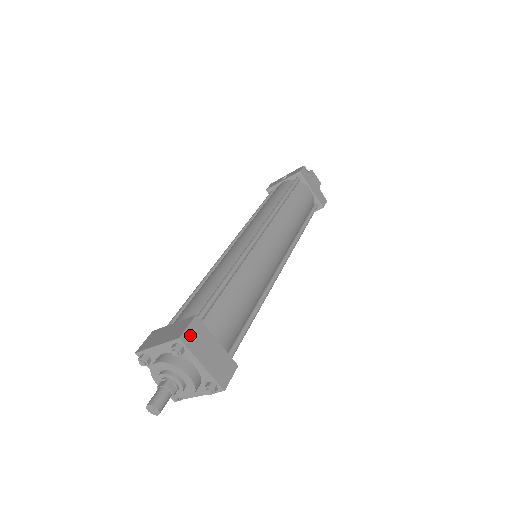
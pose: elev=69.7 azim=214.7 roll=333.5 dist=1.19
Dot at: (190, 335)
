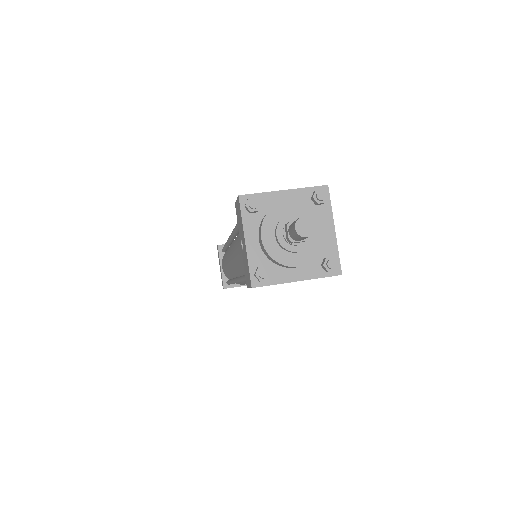
Dot at: occluded
